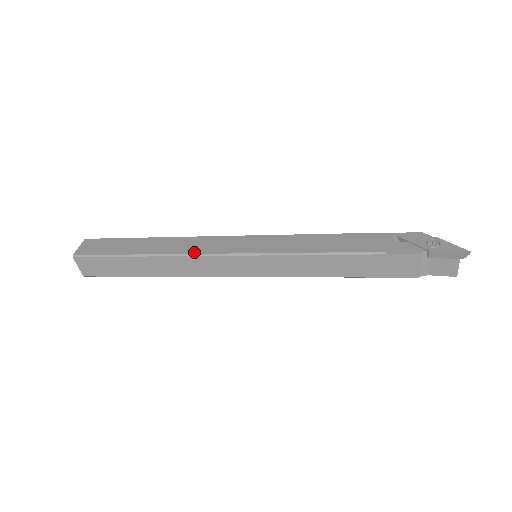
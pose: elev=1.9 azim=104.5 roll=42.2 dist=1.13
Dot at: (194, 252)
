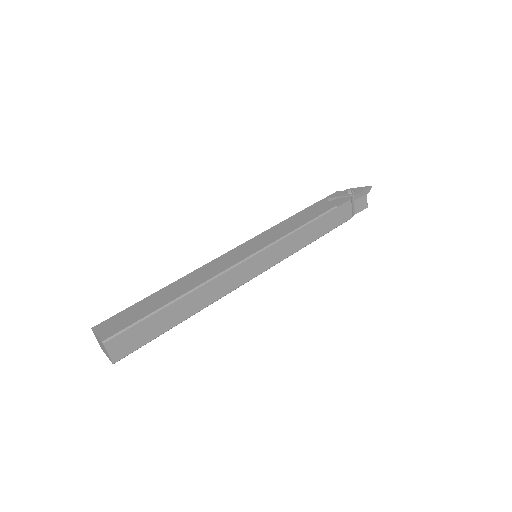
Dot at: (219, 272)
